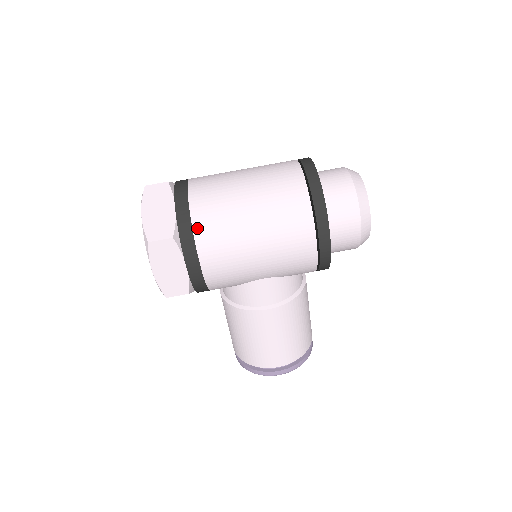
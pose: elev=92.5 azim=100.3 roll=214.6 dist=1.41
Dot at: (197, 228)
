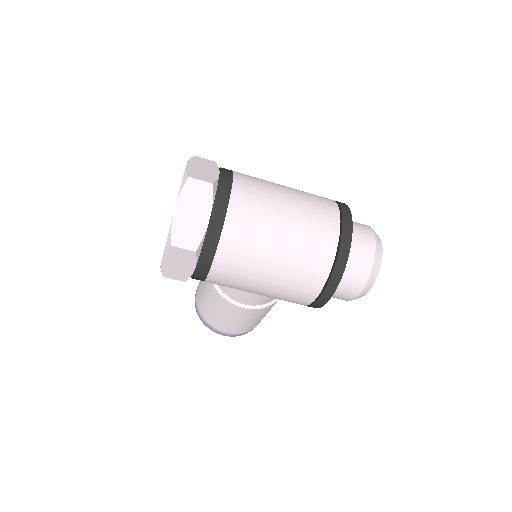
Dot at: (221, 250)
